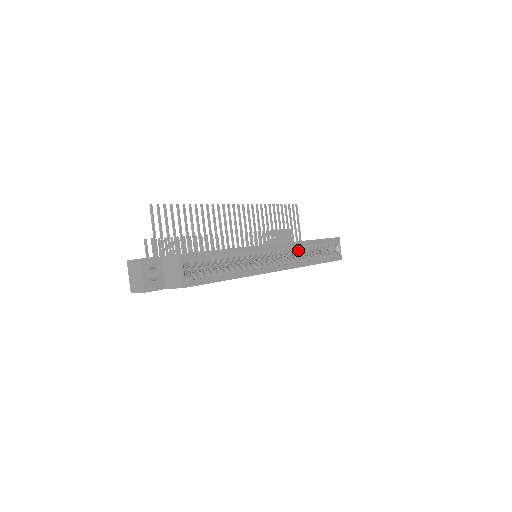
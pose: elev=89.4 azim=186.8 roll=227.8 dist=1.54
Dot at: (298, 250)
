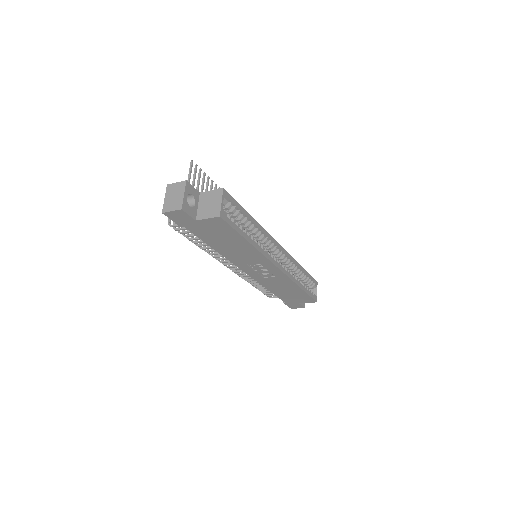
Dot at: (292, 266)
